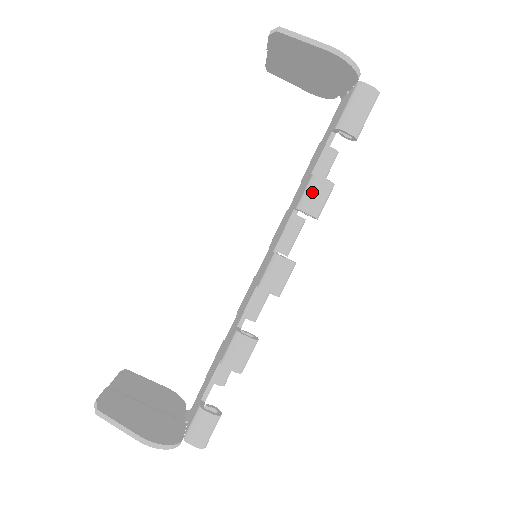
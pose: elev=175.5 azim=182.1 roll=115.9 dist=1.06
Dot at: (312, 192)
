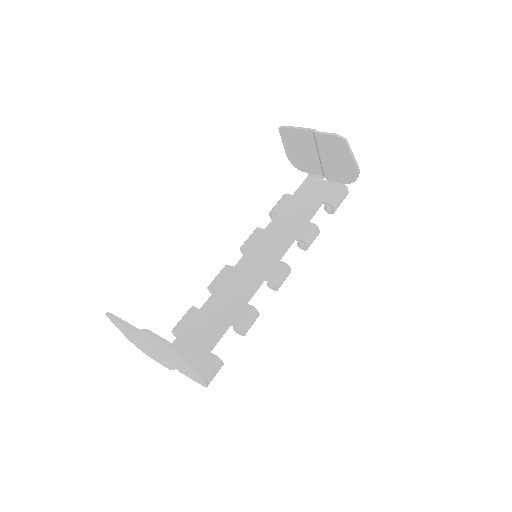
Dot at: (313, 235)
